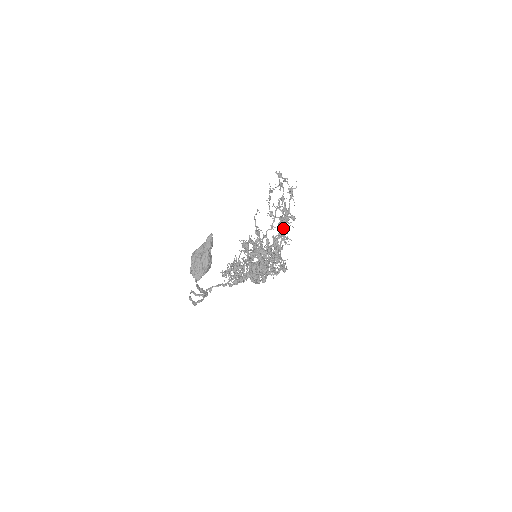
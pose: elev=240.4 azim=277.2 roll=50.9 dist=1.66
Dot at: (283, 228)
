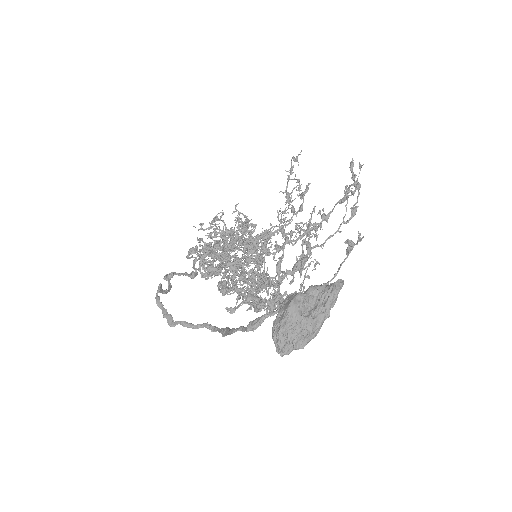
Dot at: (287, 221)
